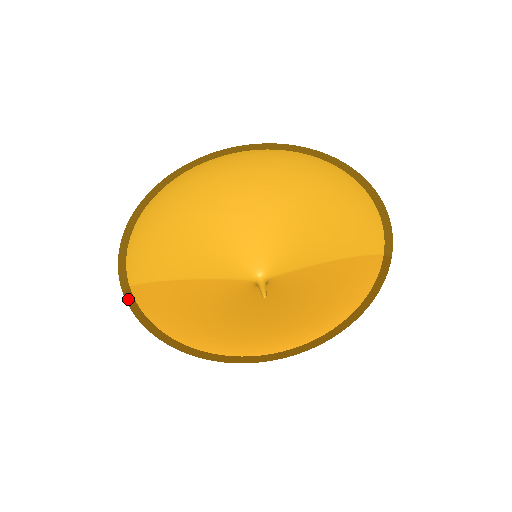
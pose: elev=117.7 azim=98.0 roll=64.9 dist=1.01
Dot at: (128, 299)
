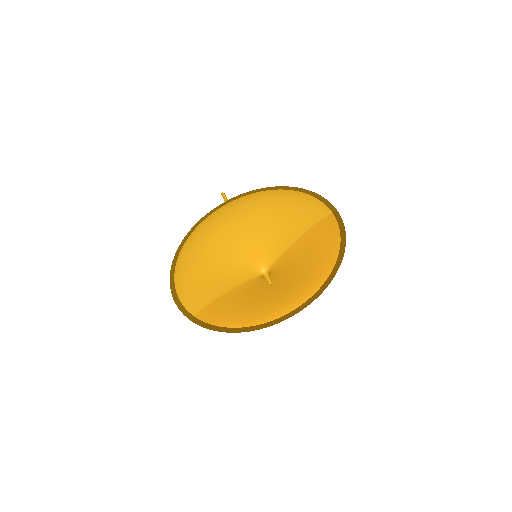
Dot at: (197, 323)
